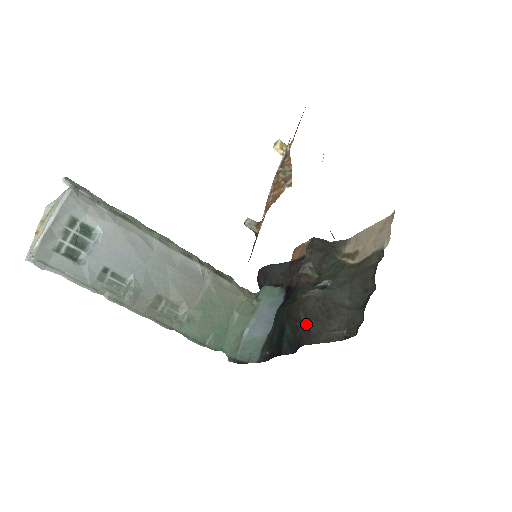
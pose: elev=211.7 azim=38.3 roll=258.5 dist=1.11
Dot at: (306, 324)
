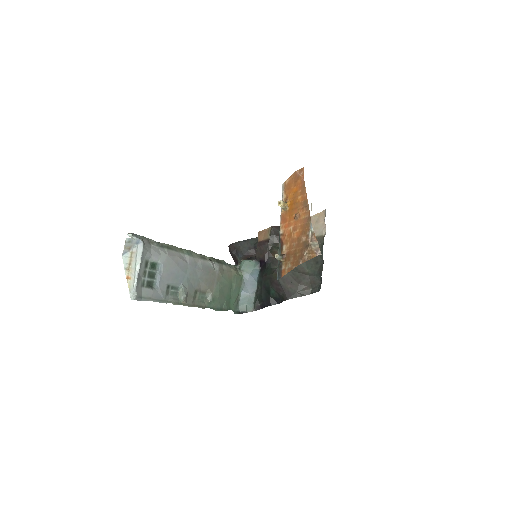
Dot at: (286, 287)
